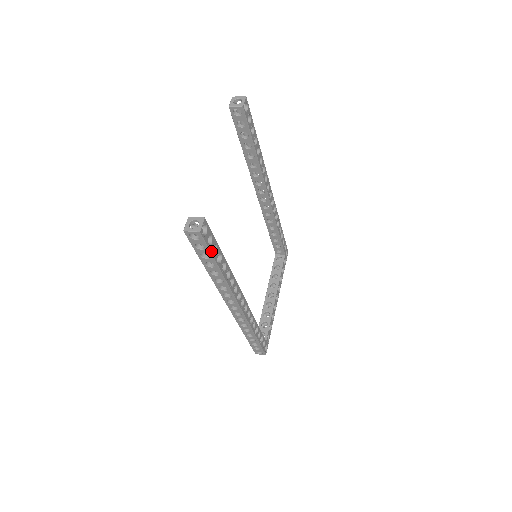
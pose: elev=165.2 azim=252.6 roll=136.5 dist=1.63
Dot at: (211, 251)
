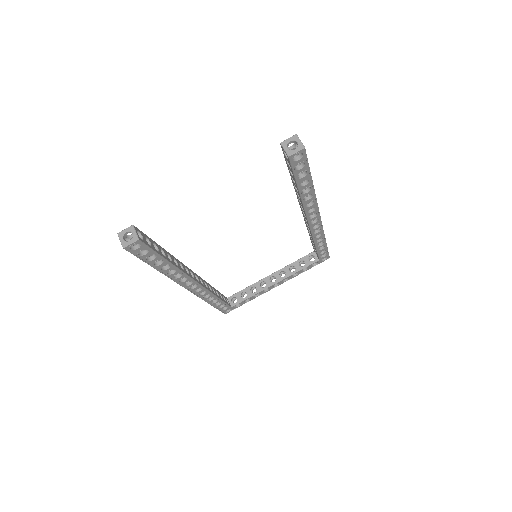
Dot at: (143, 258)
